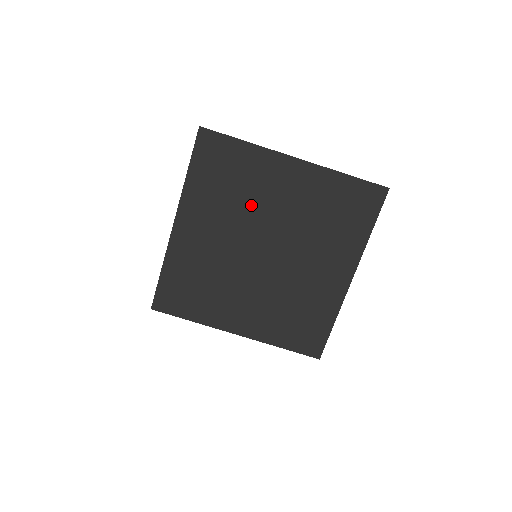
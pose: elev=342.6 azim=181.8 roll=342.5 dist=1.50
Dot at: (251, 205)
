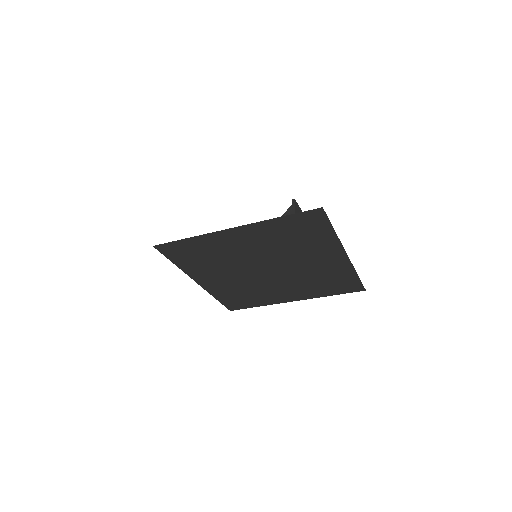
Dot at: (292, 253)
